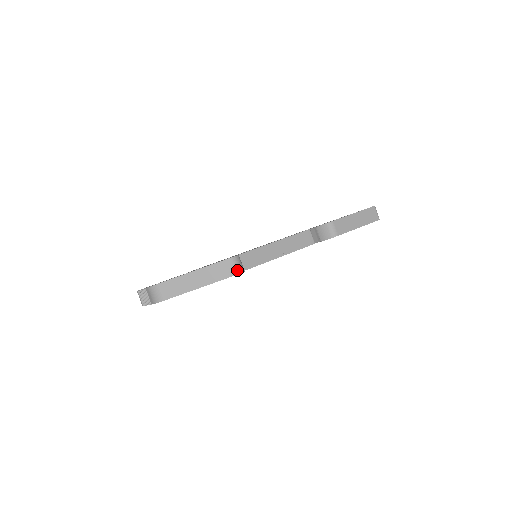
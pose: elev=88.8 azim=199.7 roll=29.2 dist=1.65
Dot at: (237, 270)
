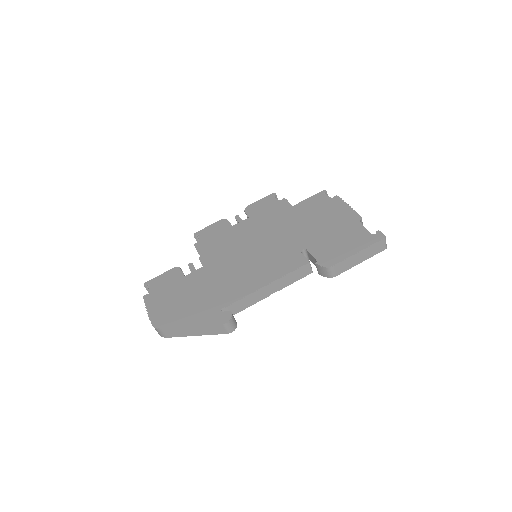
Dot at: (230, 331)
